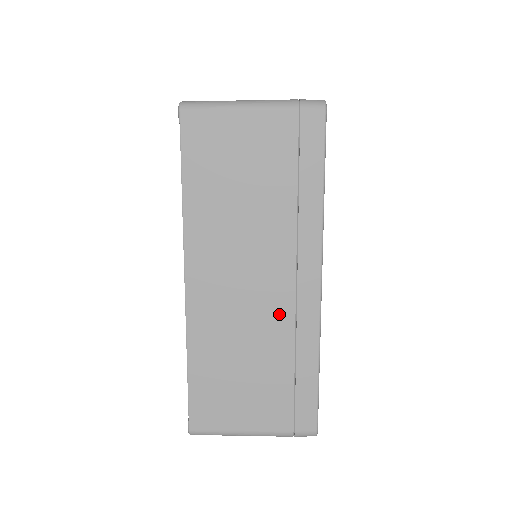
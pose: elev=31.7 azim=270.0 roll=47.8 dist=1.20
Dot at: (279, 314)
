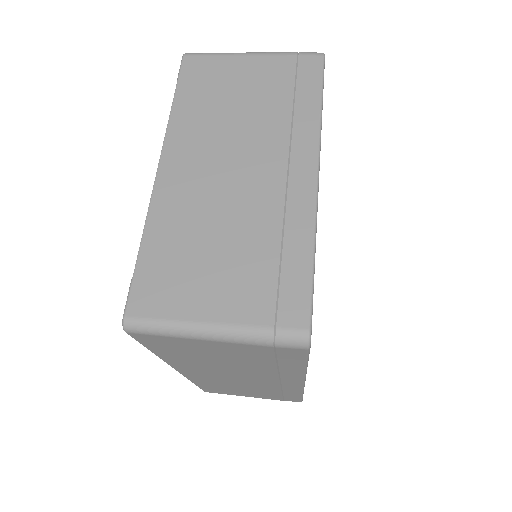
Dot at: (266, 386)
